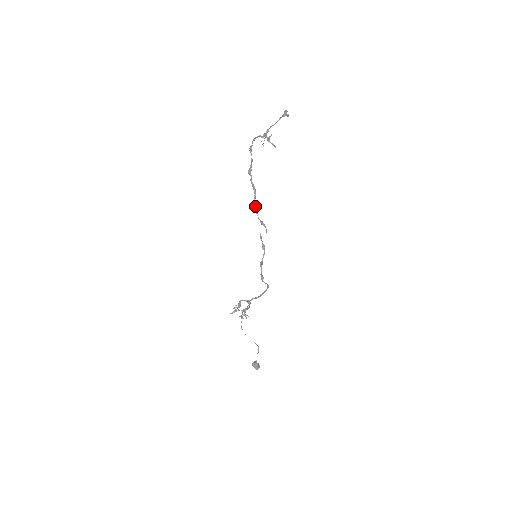
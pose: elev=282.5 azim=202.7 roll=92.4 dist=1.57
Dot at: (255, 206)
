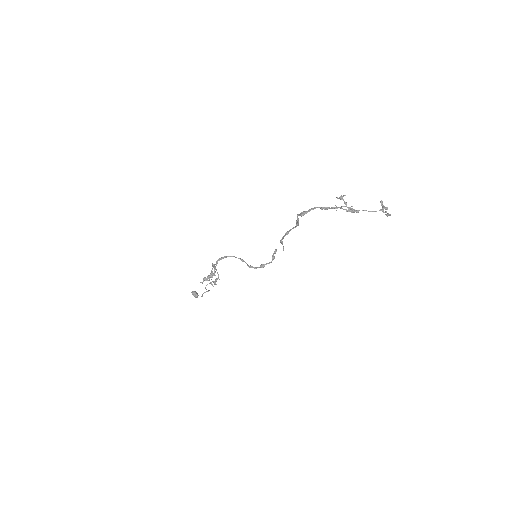
Dot at: occluded
